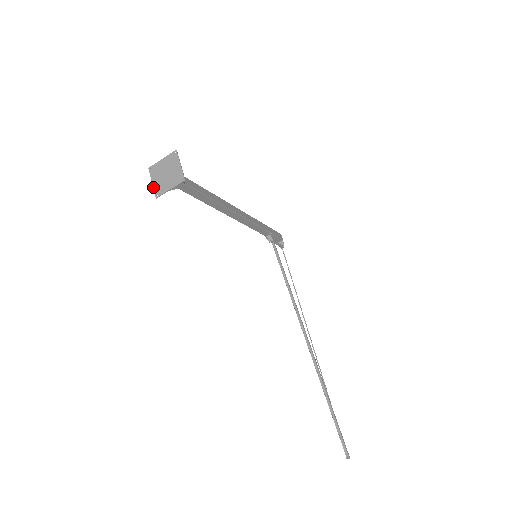
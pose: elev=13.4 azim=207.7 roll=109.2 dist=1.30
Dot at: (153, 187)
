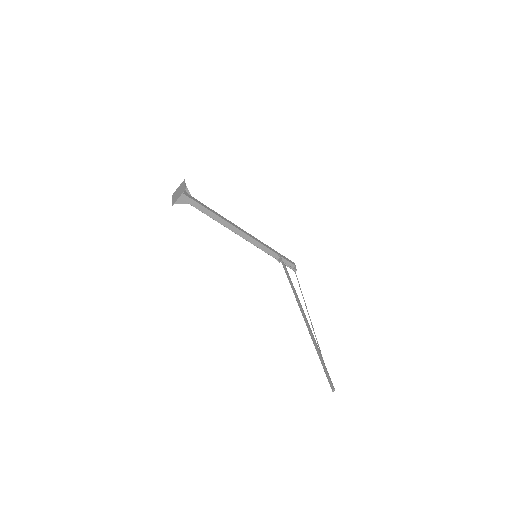
Dot at: (172, 202)
